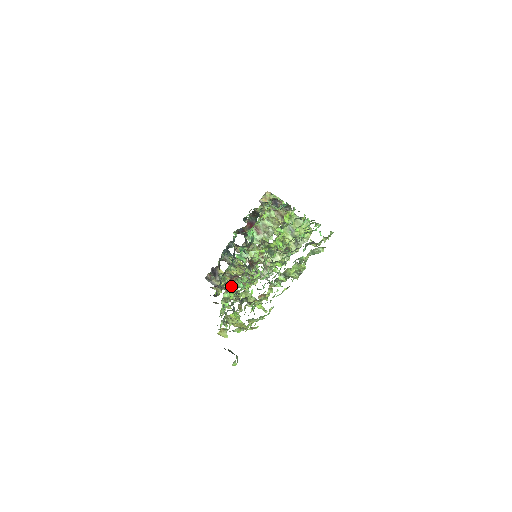
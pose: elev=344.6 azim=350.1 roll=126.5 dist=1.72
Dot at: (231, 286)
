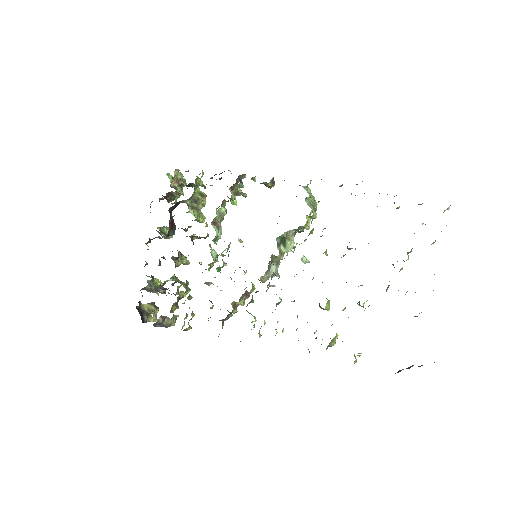
Dot at: occluded
